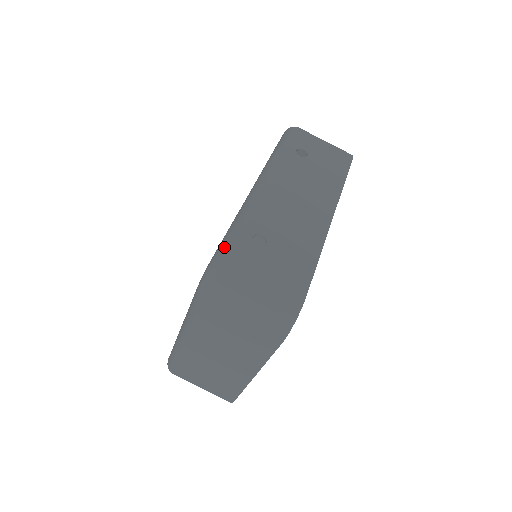
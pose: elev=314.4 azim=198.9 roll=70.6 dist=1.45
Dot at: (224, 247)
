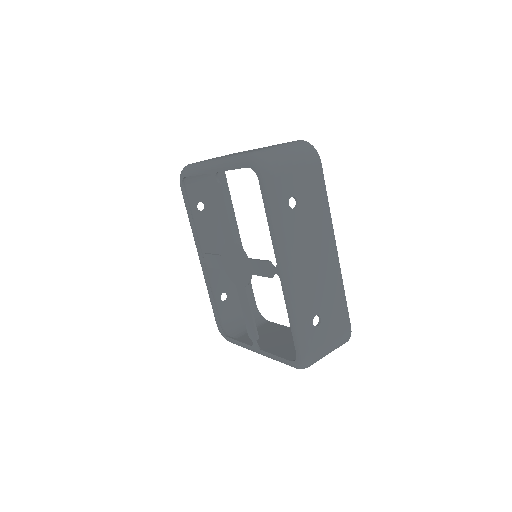
Dot at: (305, 346)
